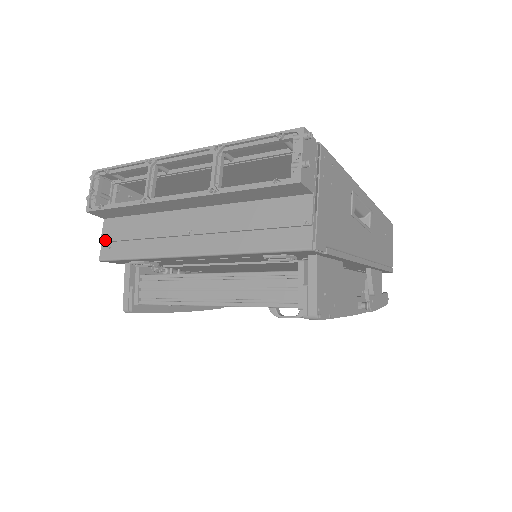
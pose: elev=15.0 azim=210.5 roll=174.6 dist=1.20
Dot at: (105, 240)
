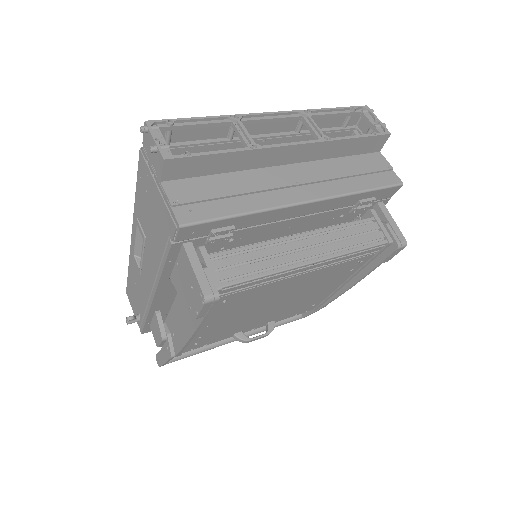
Dot at: (180, 202)
